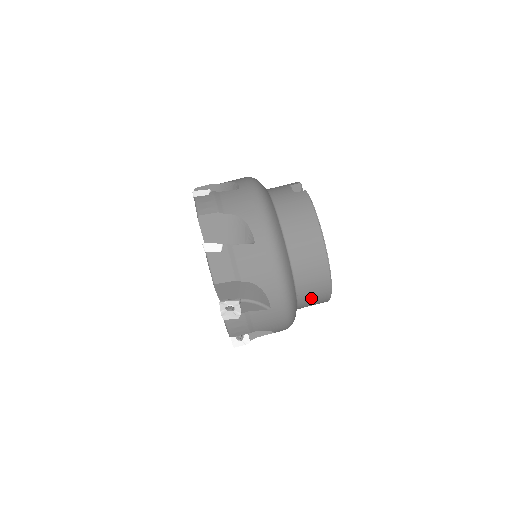
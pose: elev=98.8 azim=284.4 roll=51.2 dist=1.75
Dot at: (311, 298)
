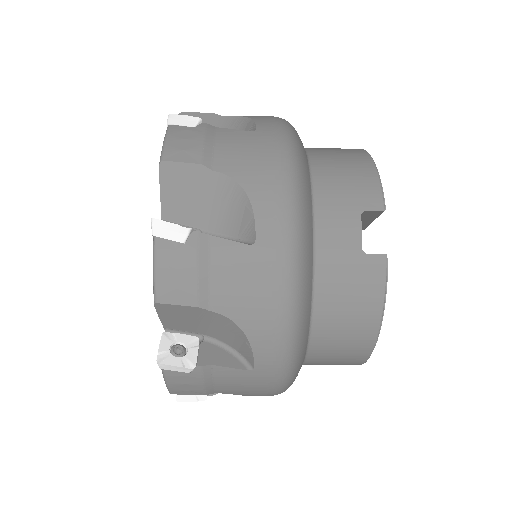
Dot at: occluded
